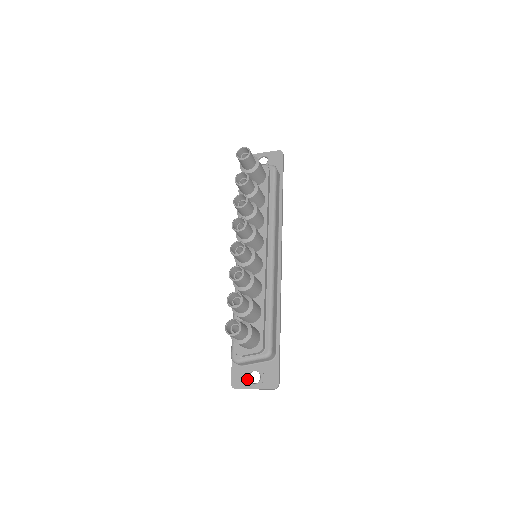
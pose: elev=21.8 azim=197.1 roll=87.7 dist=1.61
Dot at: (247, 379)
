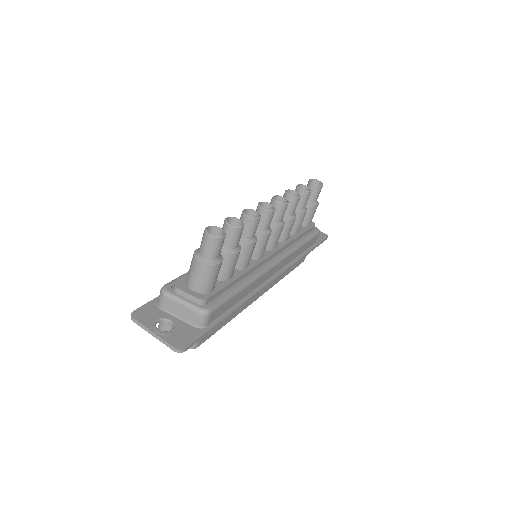
Dot at: (155, 320)
